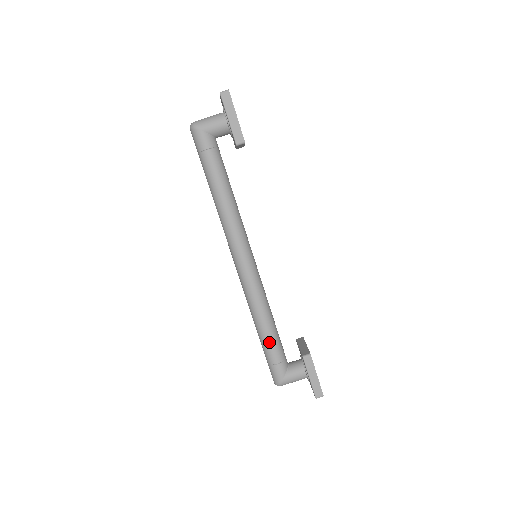
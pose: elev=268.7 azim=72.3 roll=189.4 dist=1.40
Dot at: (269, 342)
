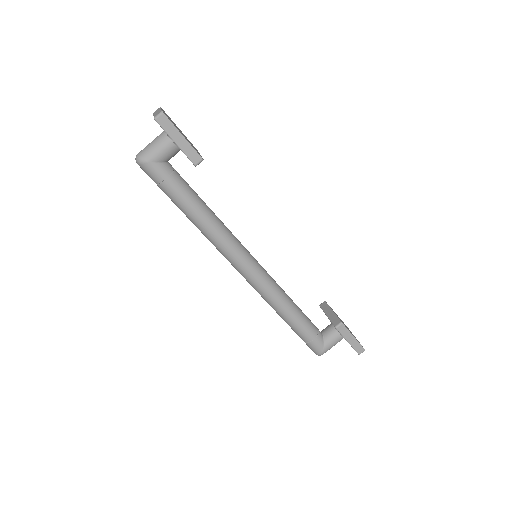
Dot at: (299, 326)
